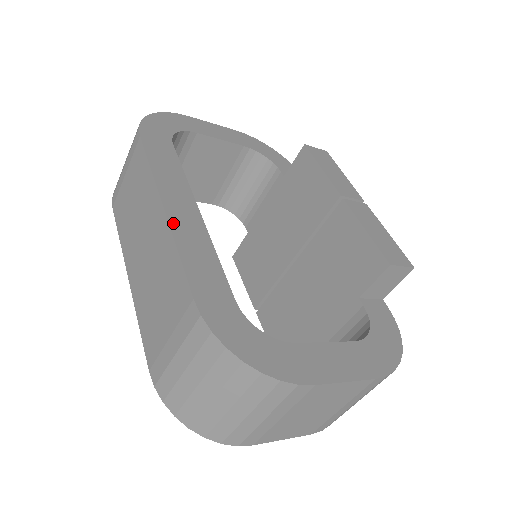
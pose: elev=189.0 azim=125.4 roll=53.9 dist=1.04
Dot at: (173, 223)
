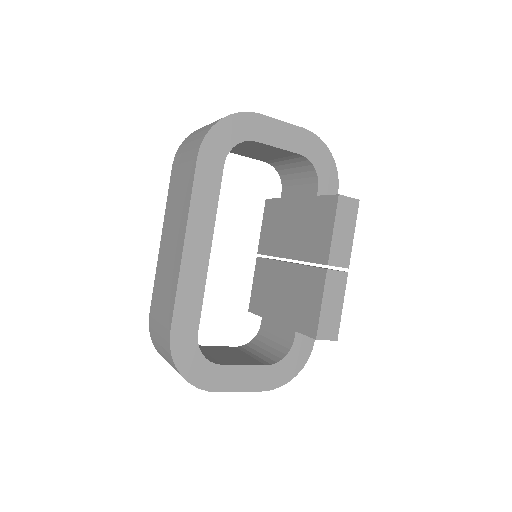
Dot at: (184, 265)
